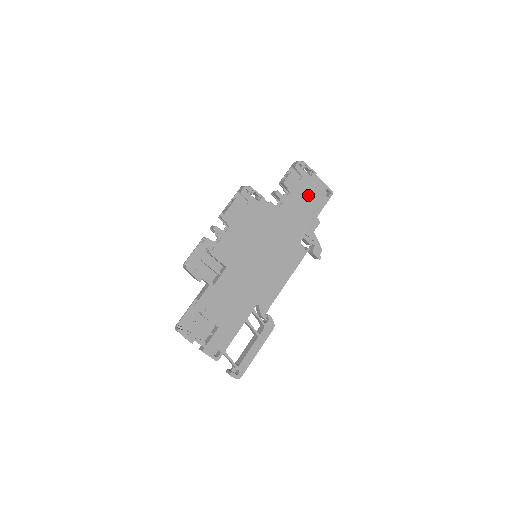
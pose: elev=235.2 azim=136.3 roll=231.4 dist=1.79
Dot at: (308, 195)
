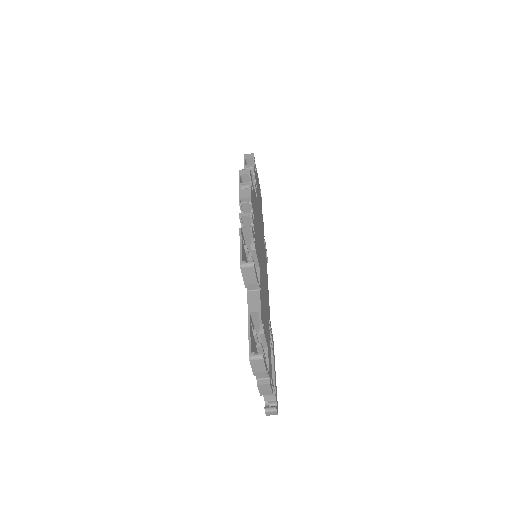
Dot at: occluded
